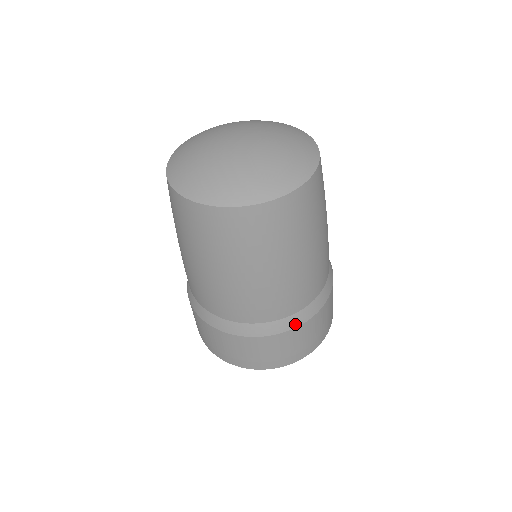
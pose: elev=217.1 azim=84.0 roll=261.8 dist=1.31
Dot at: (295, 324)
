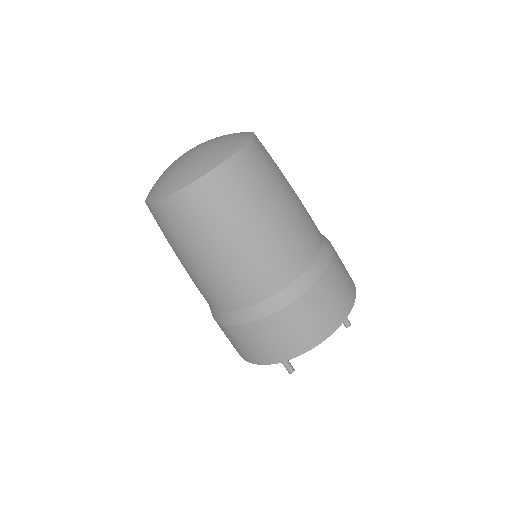
Dot at: (294, 295)
